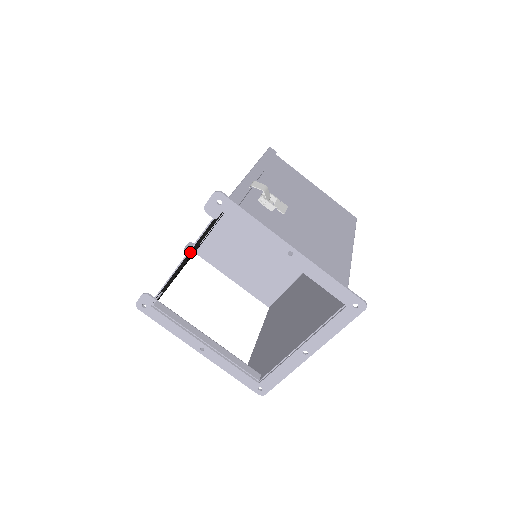
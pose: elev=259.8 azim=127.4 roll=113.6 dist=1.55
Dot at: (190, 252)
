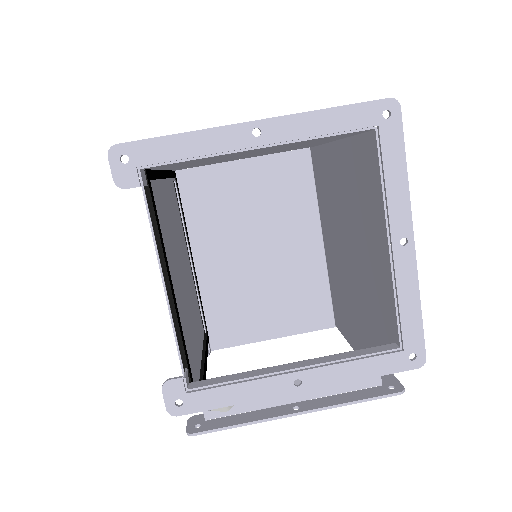
Dot at: (164, 276)
